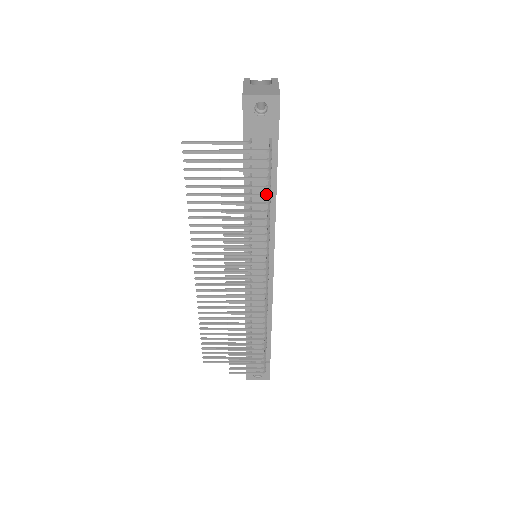
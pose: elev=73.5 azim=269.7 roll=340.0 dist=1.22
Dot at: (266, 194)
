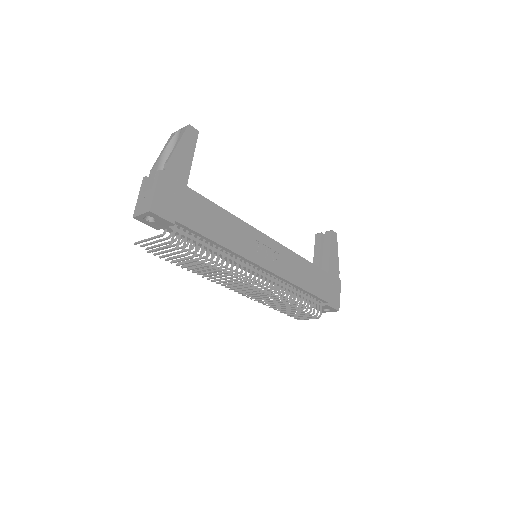
Dot at: (197, 259)
